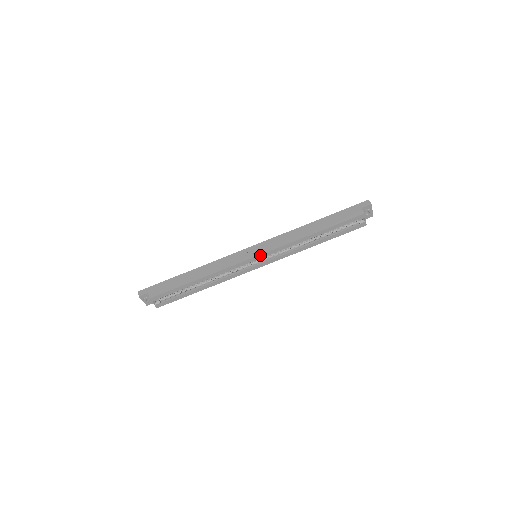
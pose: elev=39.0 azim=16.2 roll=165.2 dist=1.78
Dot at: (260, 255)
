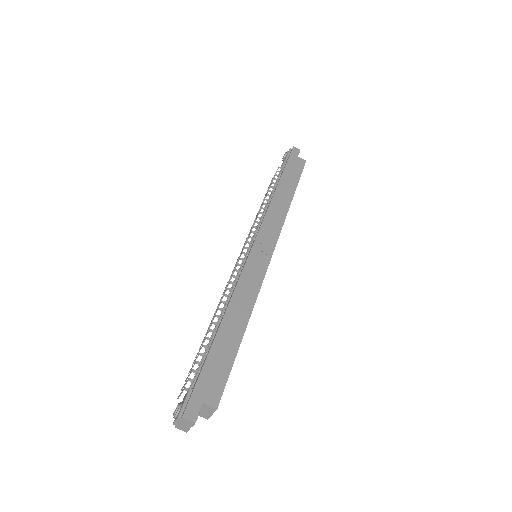
Dot at: (274, 249)
